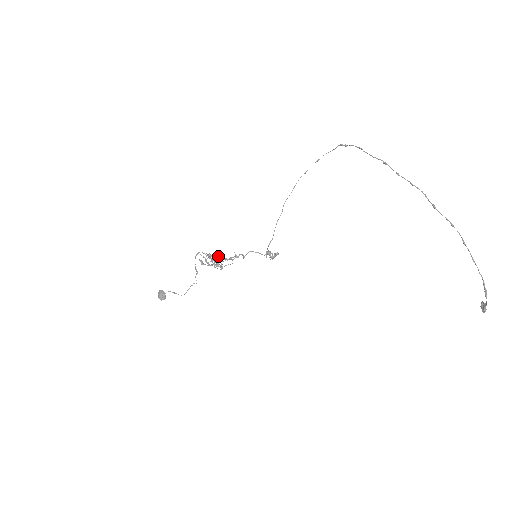
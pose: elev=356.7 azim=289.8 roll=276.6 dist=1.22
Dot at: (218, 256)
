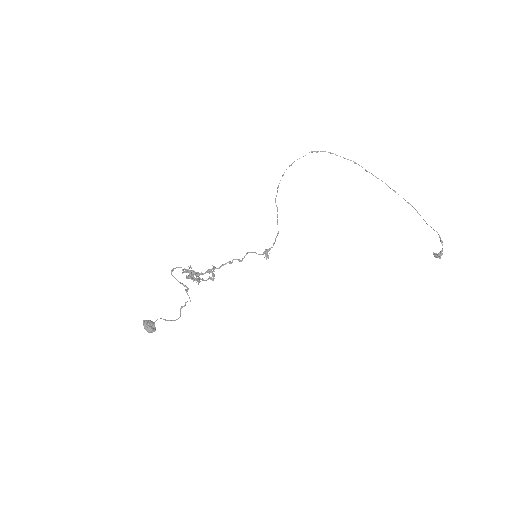
Dot at: (190, 272)
